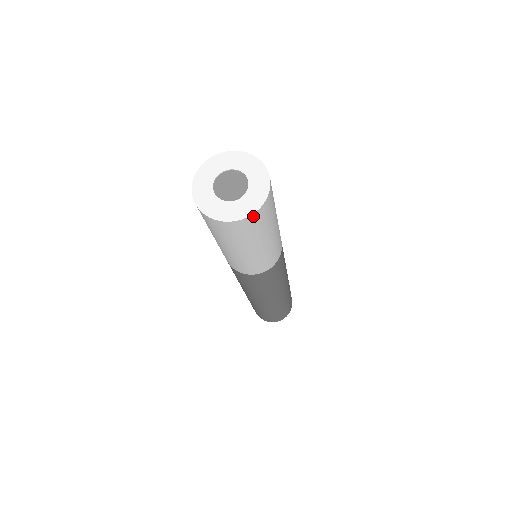
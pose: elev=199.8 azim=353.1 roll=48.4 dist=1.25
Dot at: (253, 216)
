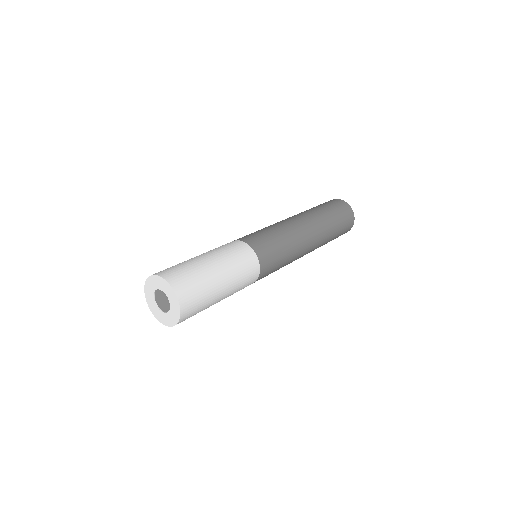
Dot at: (183, 307)
